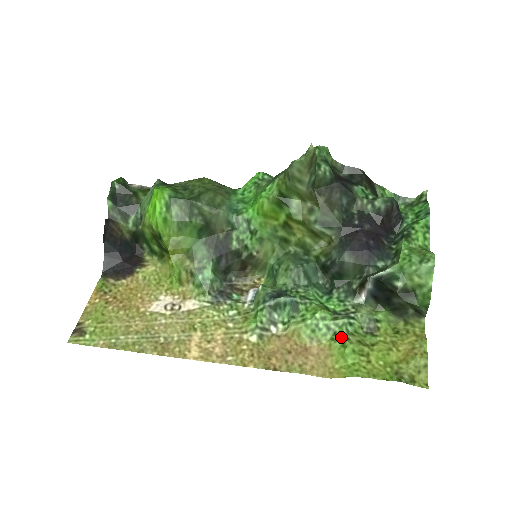
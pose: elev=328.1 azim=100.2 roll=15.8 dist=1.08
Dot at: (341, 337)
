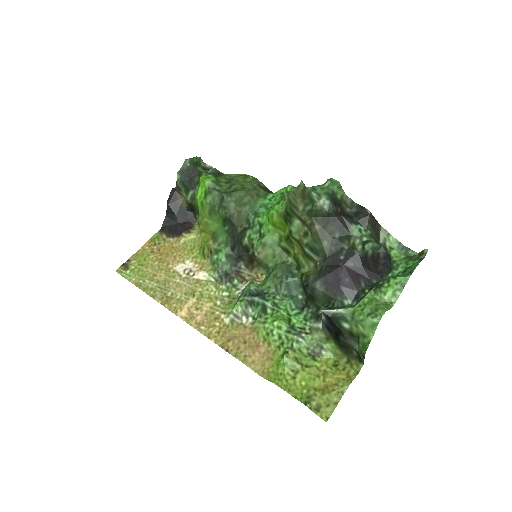
Dot at: (285, 348)
